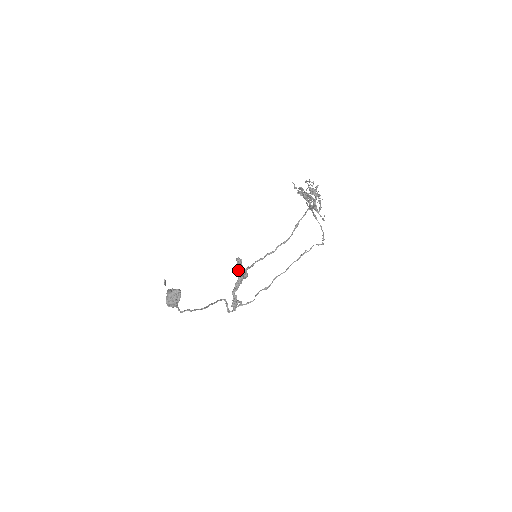
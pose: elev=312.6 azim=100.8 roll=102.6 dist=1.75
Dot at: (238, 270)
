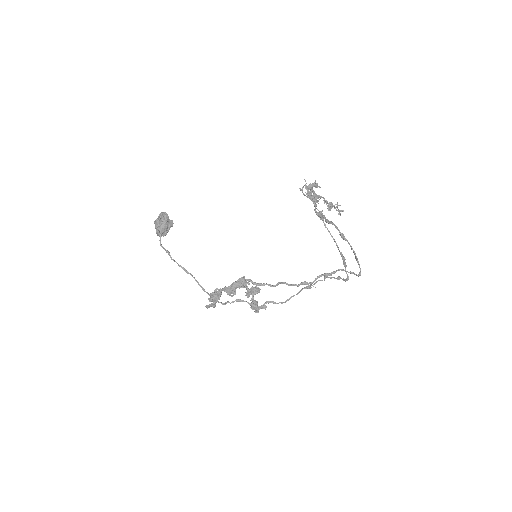
Dot at: (248, 291)
